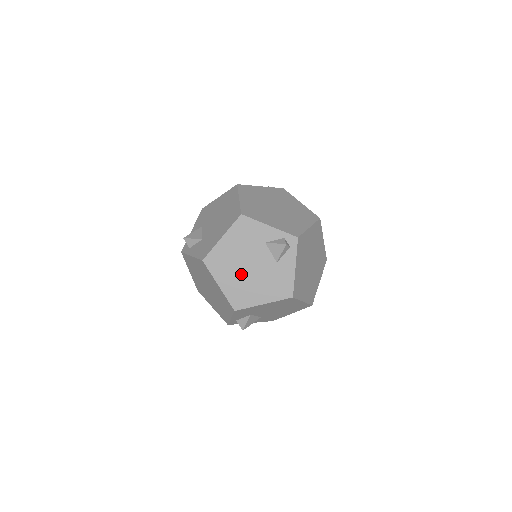
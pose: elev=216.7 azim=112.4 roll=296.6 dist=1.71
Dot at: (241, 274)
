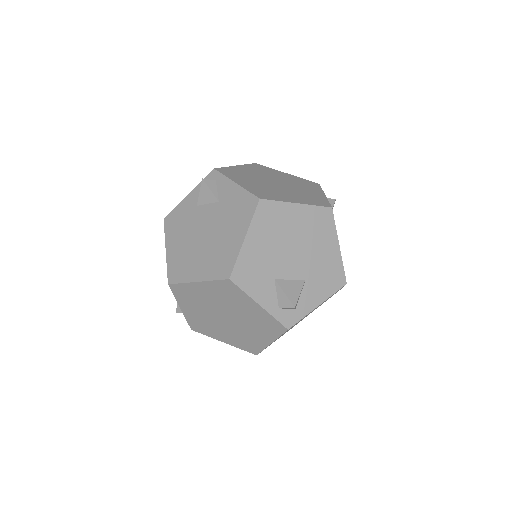
Dot at: (203, 248)
